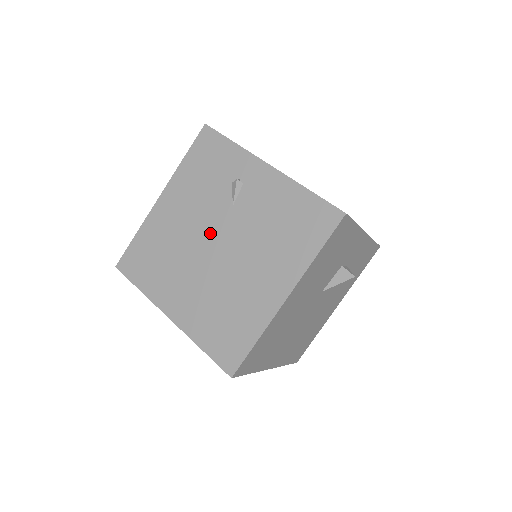
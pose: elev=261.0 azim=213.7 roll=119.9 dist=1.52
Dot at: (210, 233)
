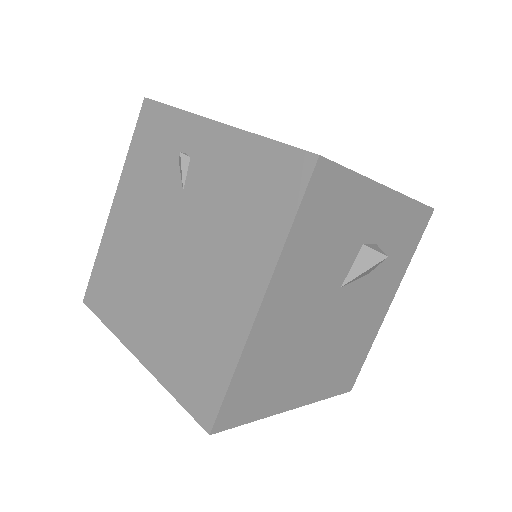
Dot at: (164, 234)
